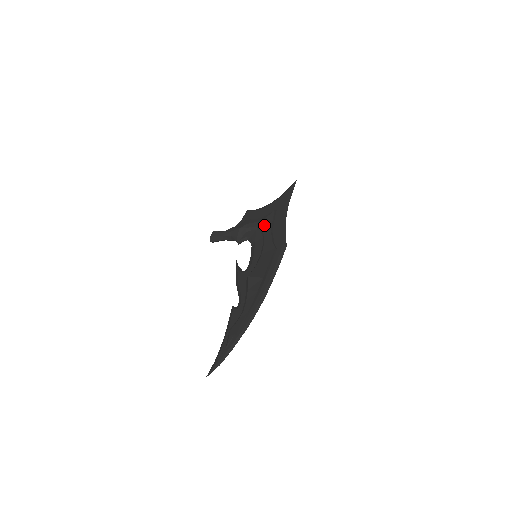
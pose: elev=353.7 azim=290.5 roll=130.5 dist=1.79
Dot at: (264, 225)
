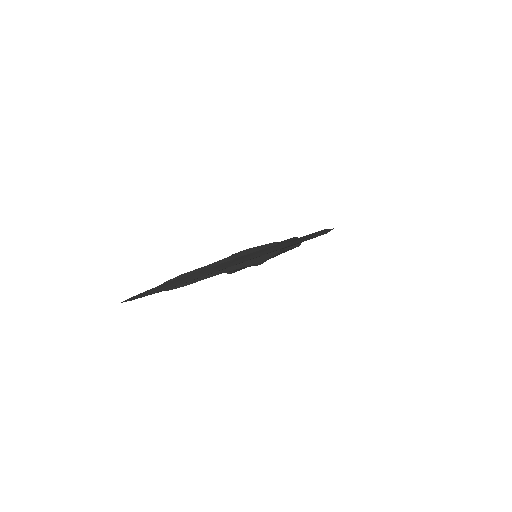
Dot at: occluded
